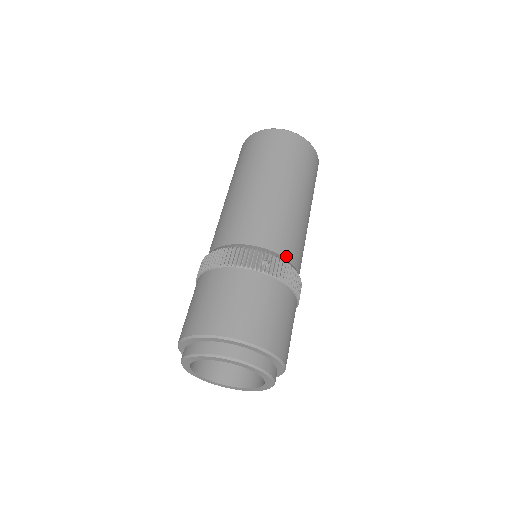
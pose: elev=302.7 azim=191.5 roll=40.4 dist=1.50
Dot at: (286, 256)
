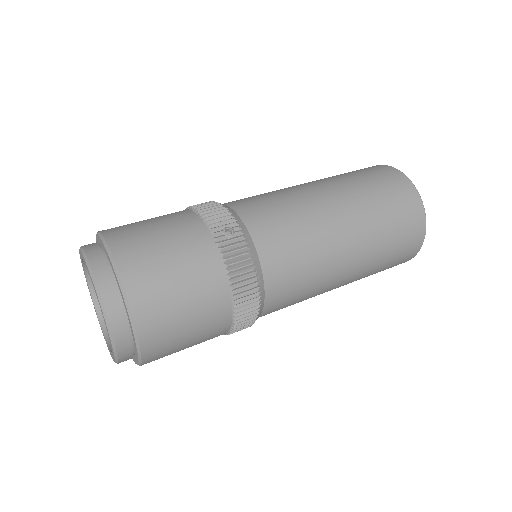
Dot at: (261, 252)
